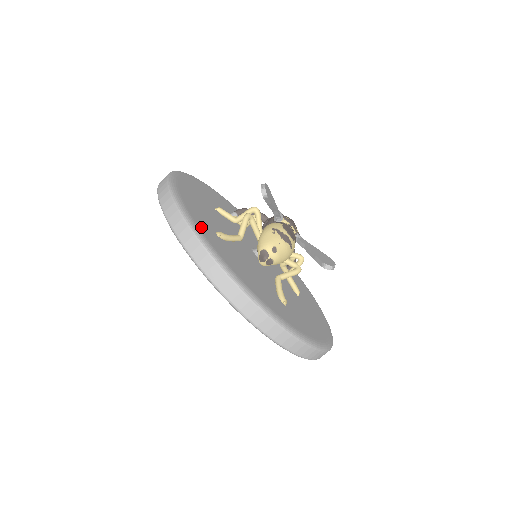
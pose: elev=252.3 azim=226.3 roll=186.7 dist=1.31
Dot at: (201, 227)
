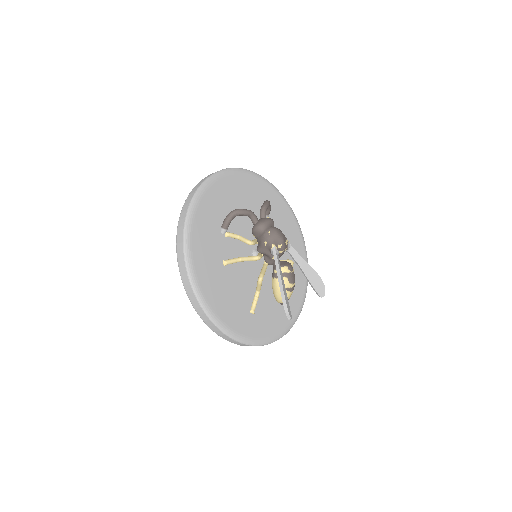
Dot at: (250, 333)
